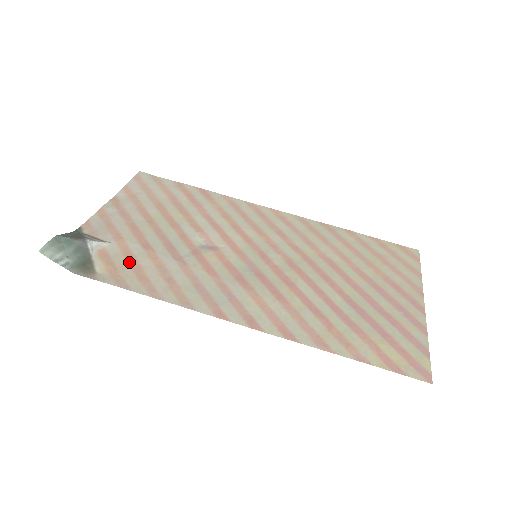
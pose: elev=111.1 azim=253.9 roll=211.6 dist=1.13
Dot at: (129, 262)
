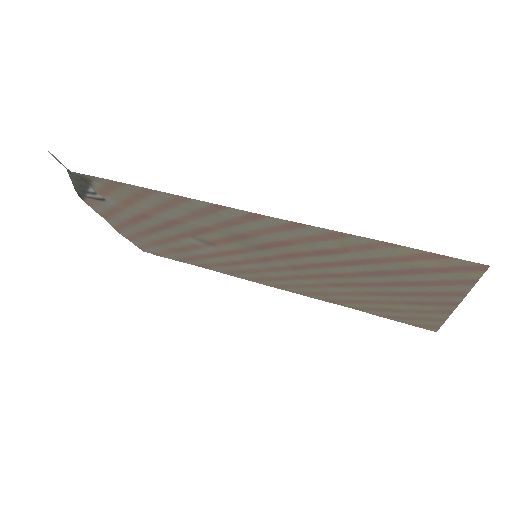
Dot at: (126, 199)
